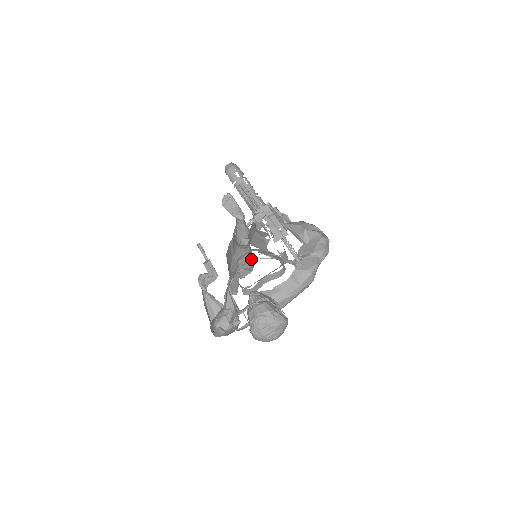
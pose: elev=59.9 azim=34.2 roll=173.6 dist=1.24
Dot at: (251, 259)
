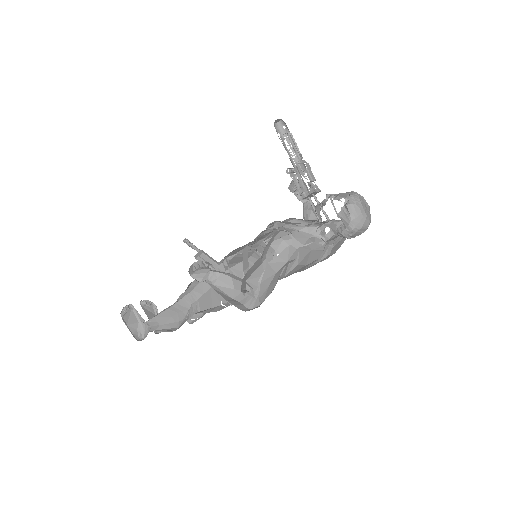
Dot at: occluded
